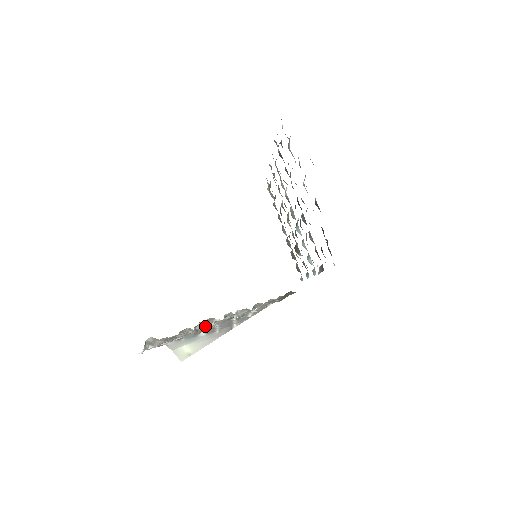
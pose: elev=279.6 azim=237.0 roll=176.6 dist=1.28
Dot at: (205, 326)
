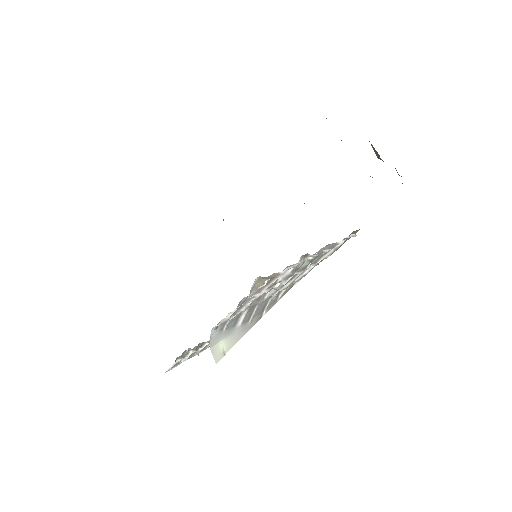
Dot at: (302, 263)
